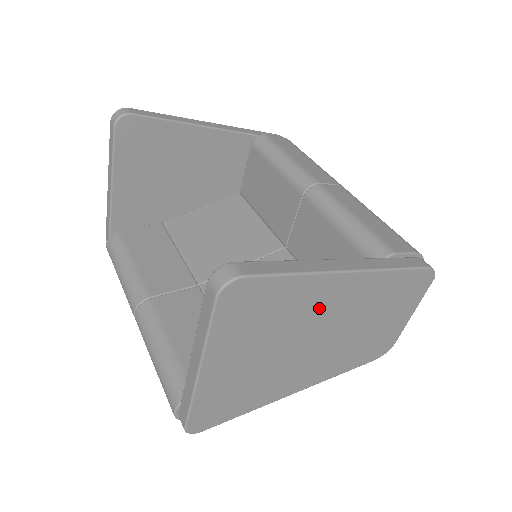
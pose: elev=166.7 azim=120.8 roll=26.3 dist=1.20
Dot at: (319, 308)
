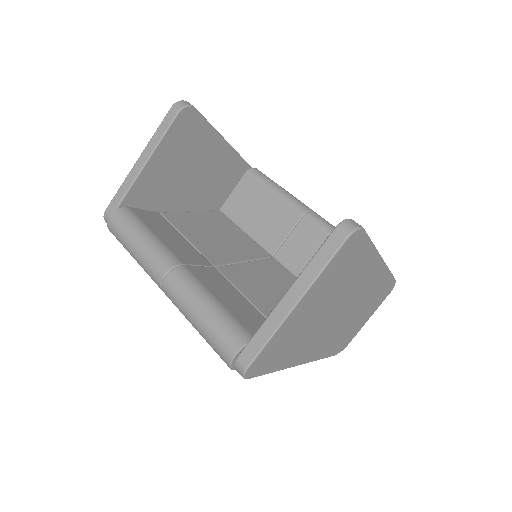
Dot at: (358, 282)
